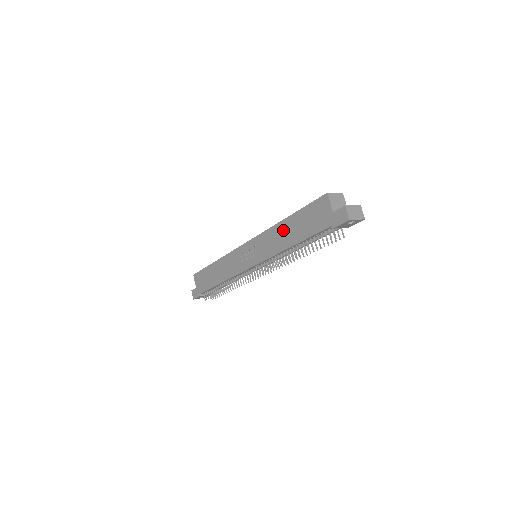
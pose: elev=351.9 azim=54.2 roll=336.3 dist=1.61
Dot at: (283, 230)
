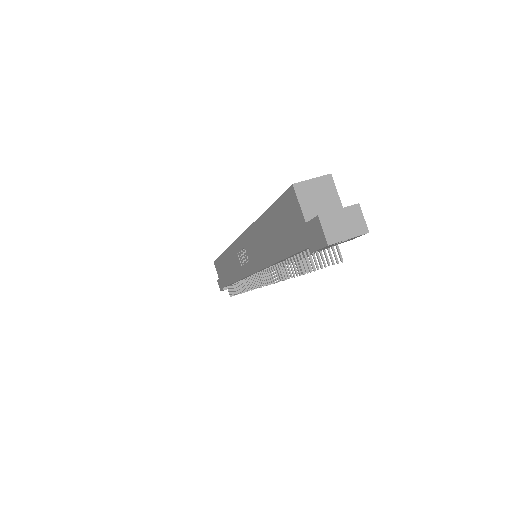
Dot at: (262, 234)
